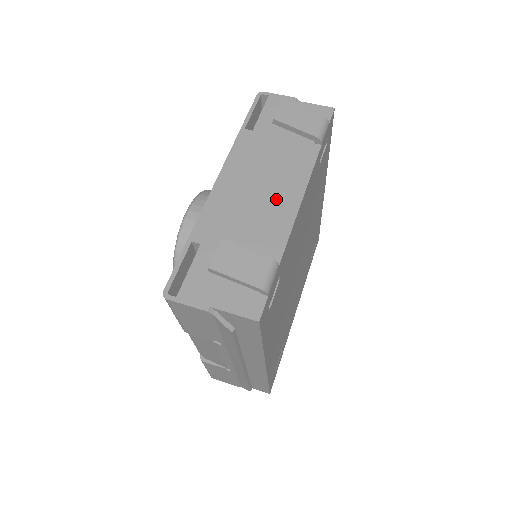
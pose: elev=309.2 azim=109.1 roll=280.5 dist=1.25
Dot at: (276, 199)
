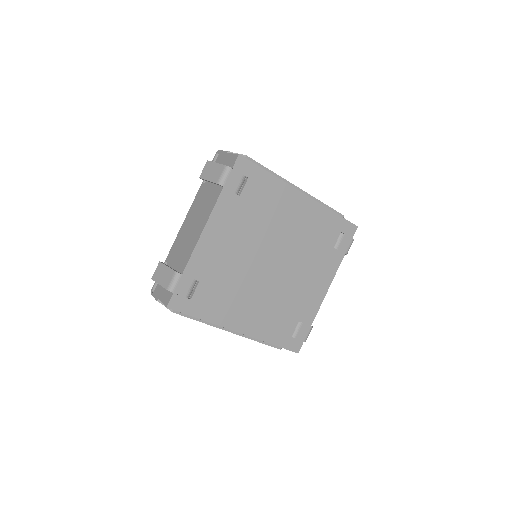
Dot at: (195, 231)
